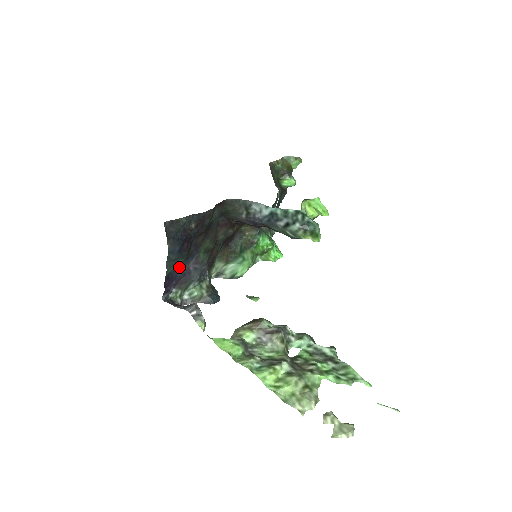
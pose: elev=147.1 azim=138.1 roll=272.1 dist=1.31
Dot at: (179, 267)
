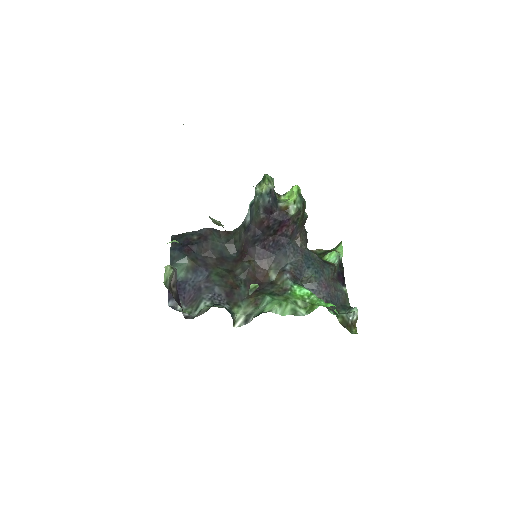
Dot at: (188, 279)
